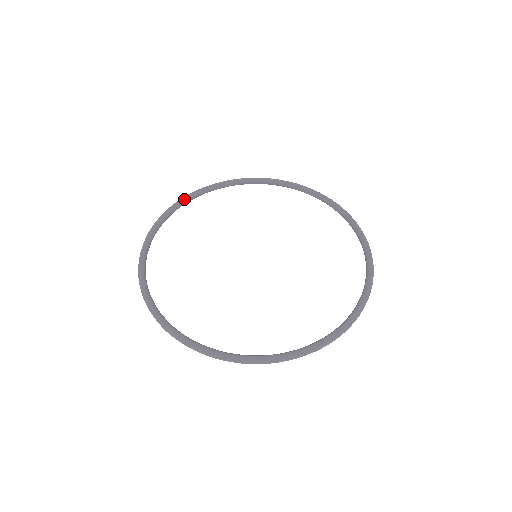
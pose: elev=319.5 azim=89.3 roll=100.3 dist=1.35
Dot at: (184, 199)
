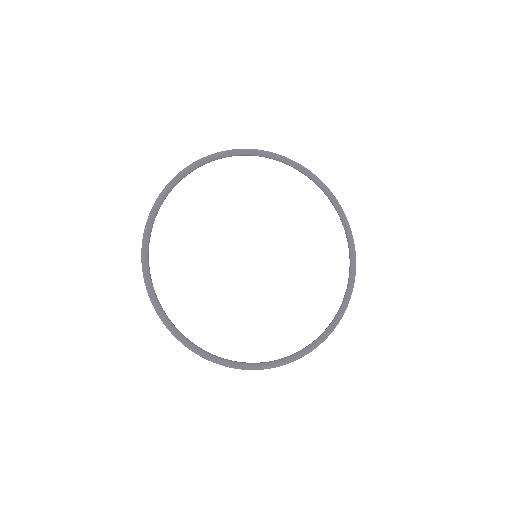
Dot at: (250, 152)
